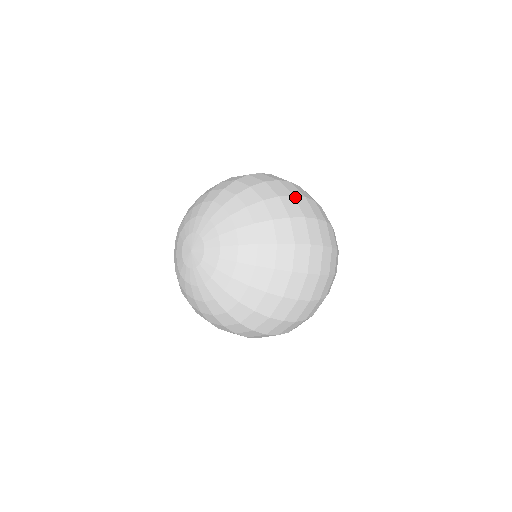
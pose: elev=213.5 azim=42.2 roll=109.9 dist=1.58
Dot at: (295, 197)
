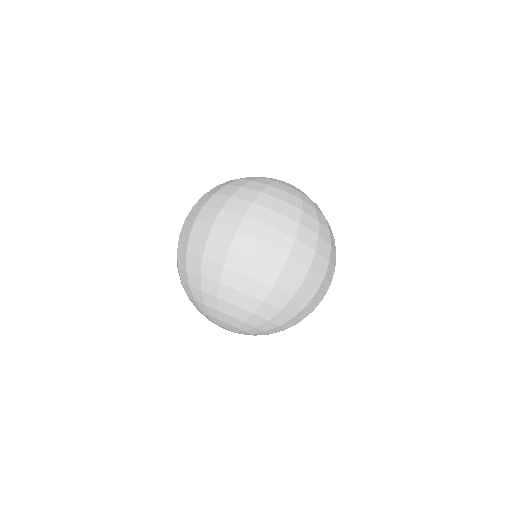
Dot at: (304, 283)
